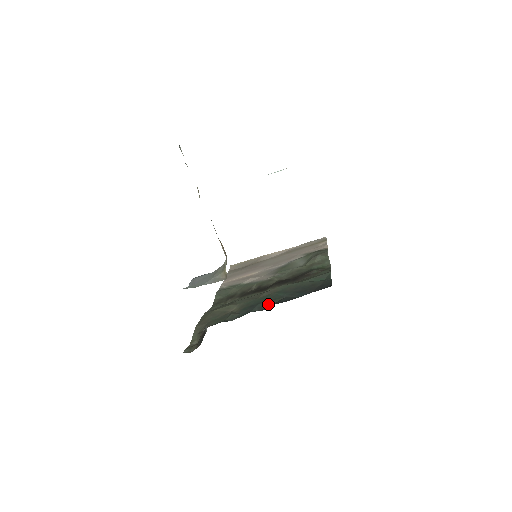
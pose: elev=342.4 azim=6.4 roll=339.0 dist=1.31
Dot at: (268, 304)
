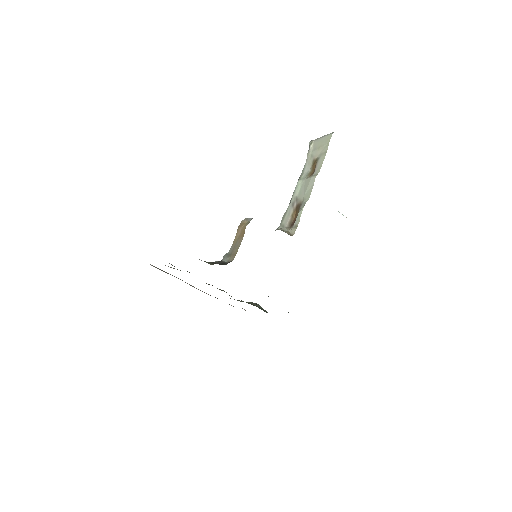
Dot at: occluded
